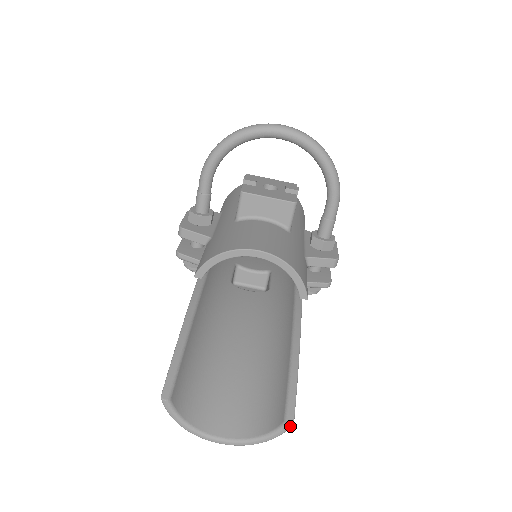
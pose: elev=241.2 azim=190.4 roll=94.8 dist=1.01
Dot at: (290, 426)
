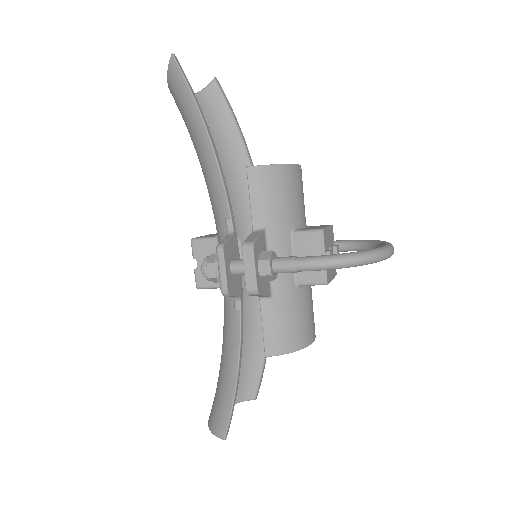
Dot at: (255, 399)
